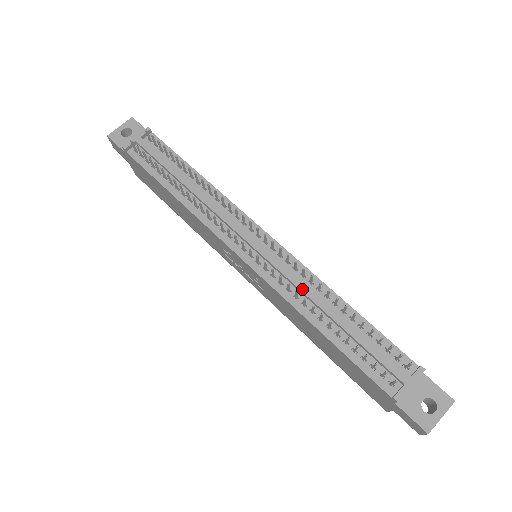
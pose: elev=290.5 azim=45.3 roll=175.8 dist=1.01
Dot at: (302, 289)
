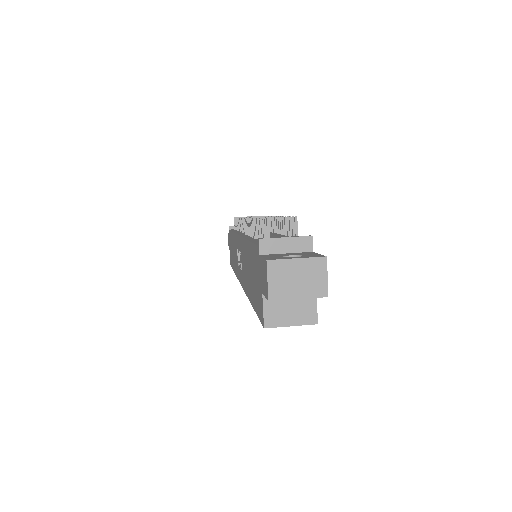
Dot at: occluded
